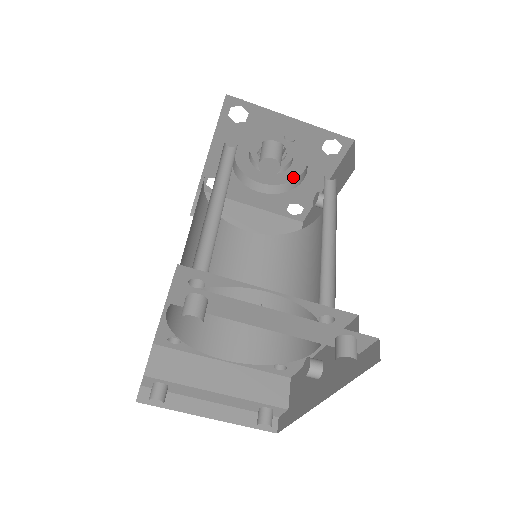
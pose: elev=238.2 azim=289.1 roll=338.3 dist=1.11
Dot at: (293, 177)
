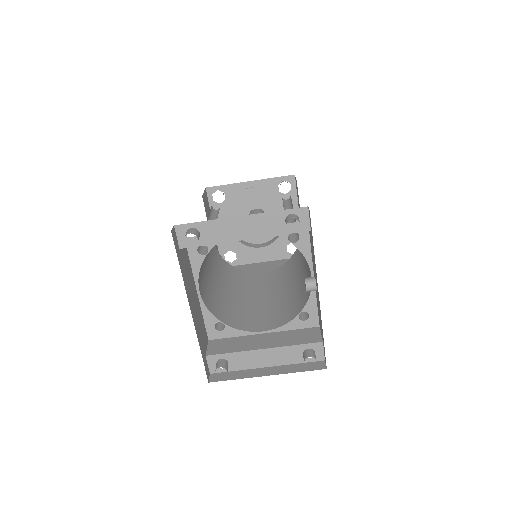
Dot at: occluded
